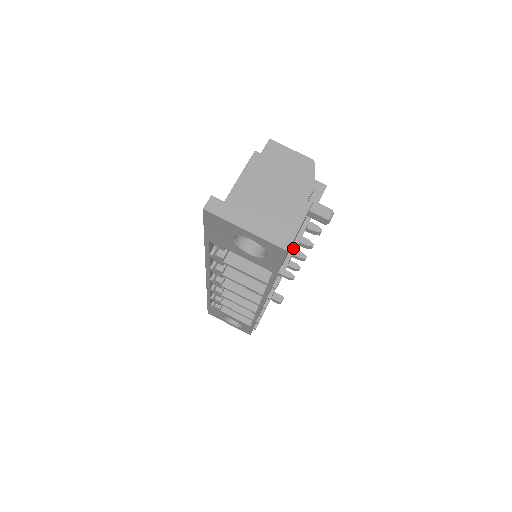
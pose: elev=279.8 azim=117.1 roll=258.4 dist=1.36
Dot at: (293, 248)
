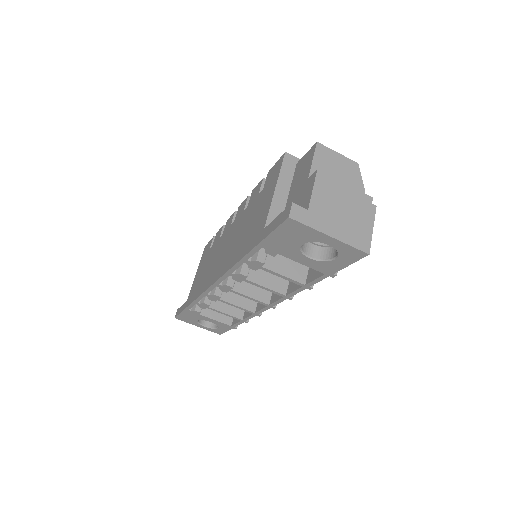
Dot at: occluded
